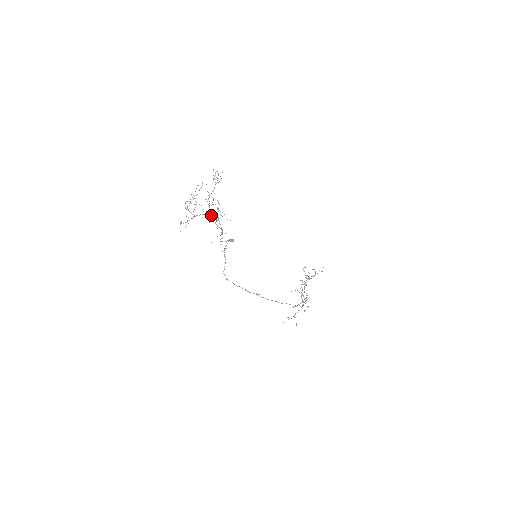
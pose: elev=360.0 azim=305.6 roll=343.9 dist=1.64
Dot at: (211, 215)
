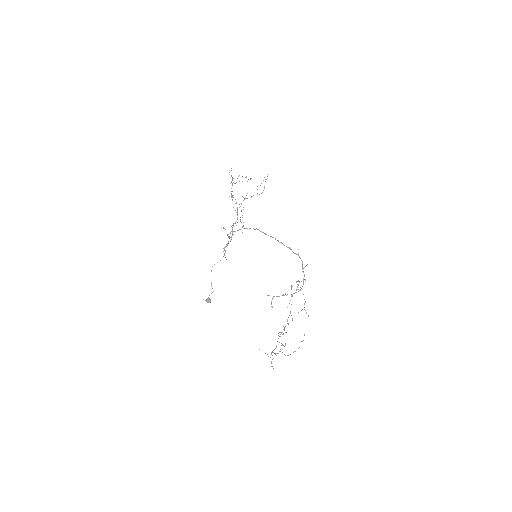
Dot at: occluded
